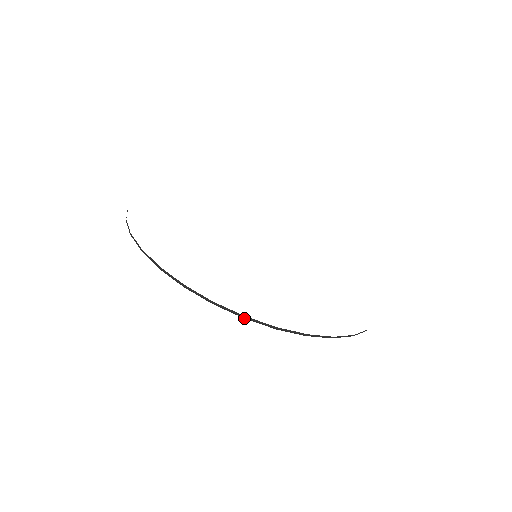
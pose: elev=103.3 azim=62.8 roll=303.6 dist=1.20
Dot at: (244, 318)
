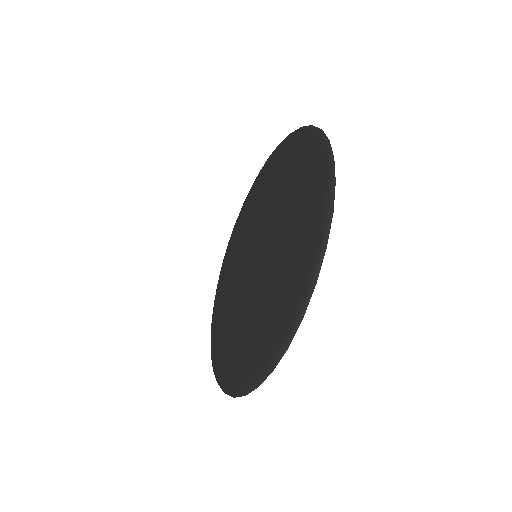
Dot at: (326, 141)
